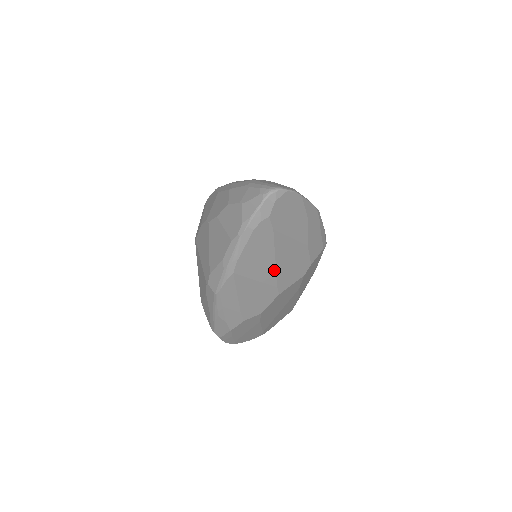
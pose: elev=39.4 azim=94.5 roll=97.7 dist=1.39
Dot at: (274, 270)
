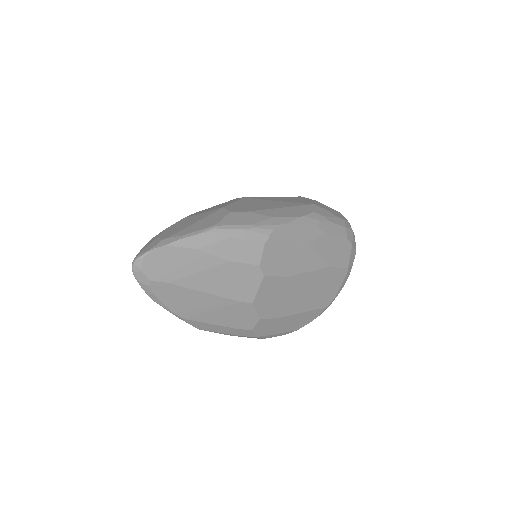
Dot at: (217, 297)
